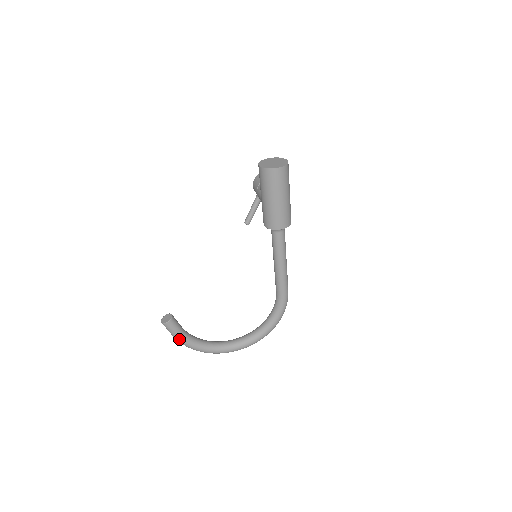
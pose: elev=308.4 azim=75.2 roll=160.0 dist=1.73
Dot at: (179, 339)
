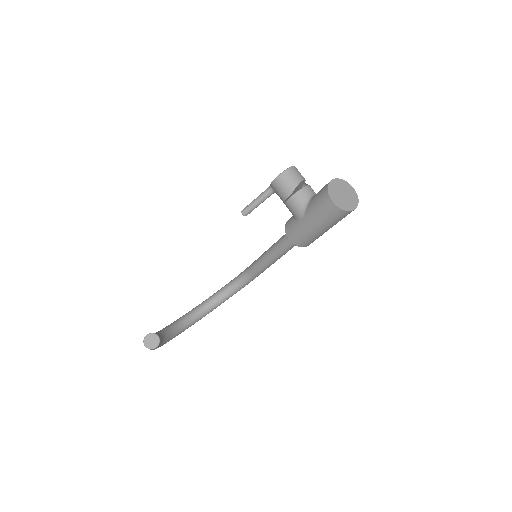
Dot at: occluded
